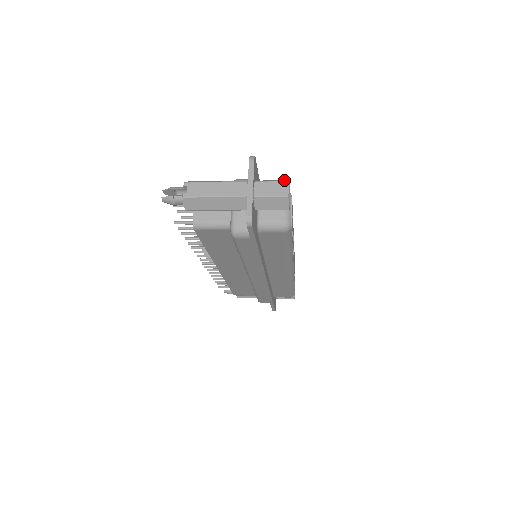
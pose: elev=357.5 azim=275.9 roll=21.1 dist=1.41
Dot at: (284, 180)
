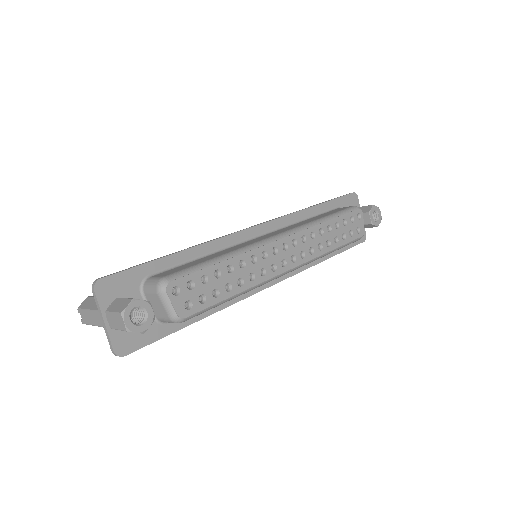
Dot at: (123, 306)
